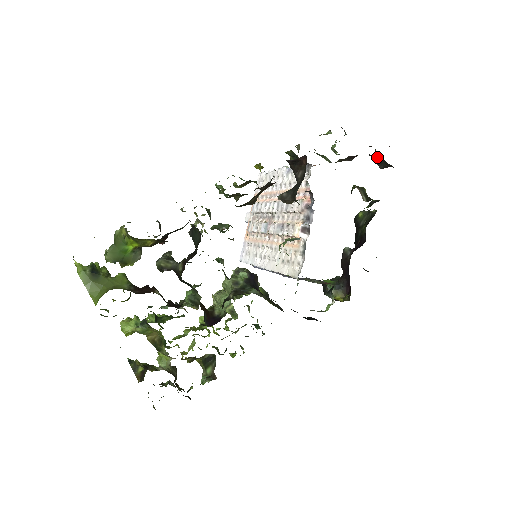
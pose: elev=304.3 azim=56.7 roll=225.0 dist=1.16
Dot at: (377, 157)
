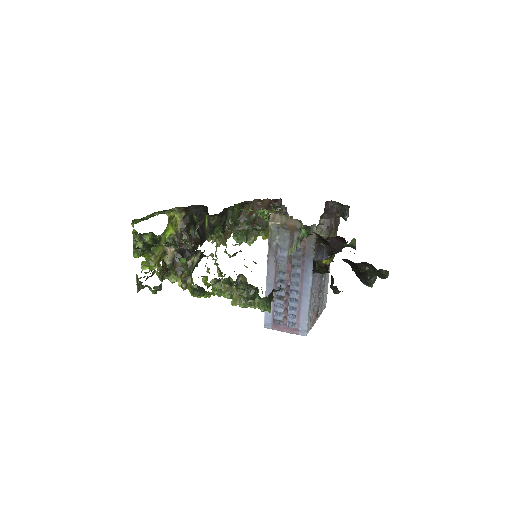
Dot at: (339, 211)
